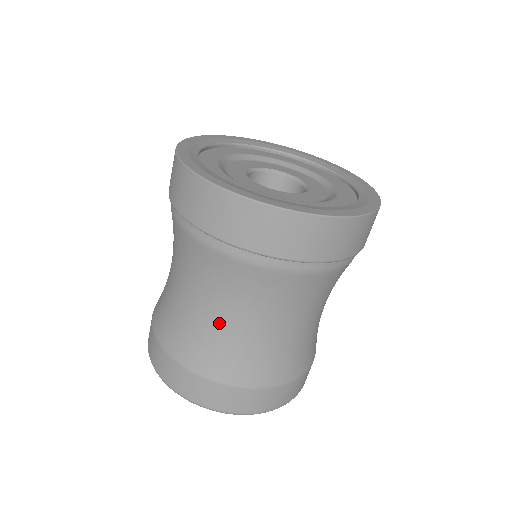
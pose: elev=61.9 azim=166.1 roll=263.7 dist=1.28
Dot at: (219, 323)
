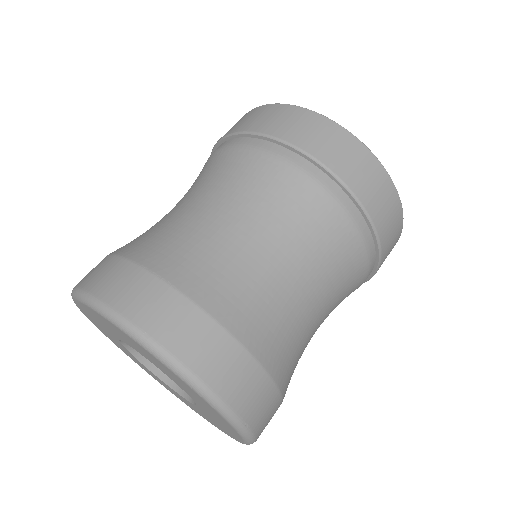
Dot at: (167, 214)
